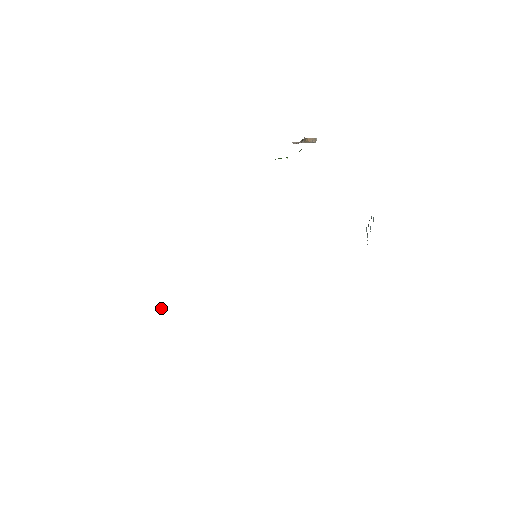
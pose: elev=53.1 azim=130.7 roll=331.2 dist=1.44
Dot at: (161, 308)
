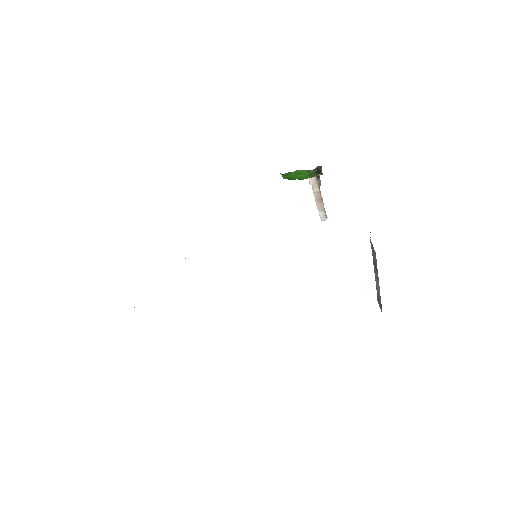
Dot at: occluded
